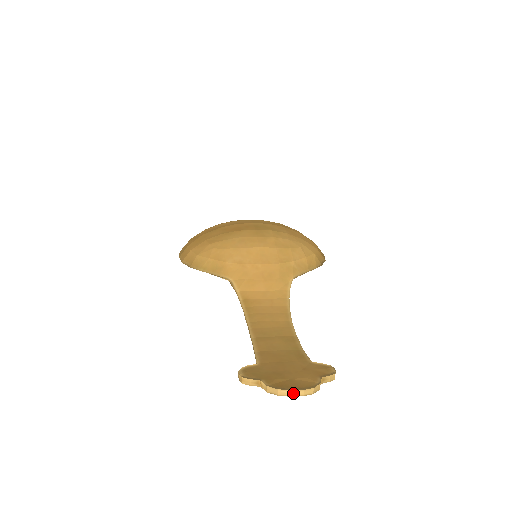
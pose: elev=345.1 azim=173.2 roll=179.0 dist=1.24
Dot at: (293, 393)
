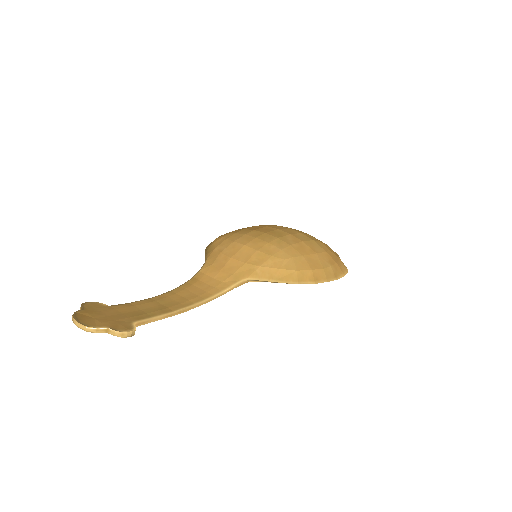
Dot at: (75, 322)
